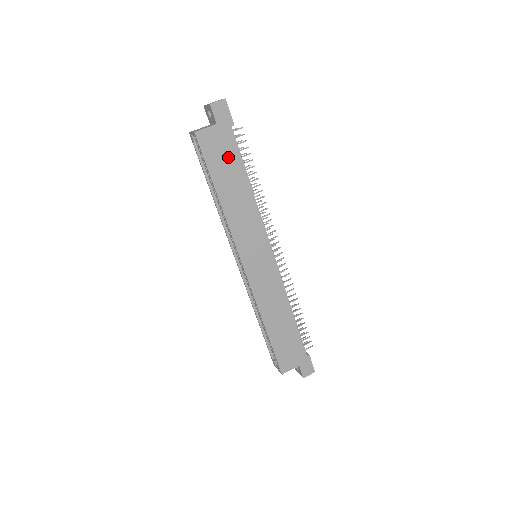
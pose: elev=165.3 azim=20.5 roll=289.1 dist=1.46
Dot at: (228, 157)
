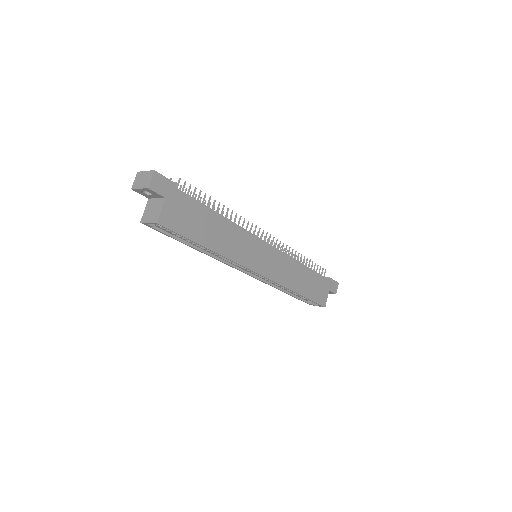
Dot at: (192, 213)
